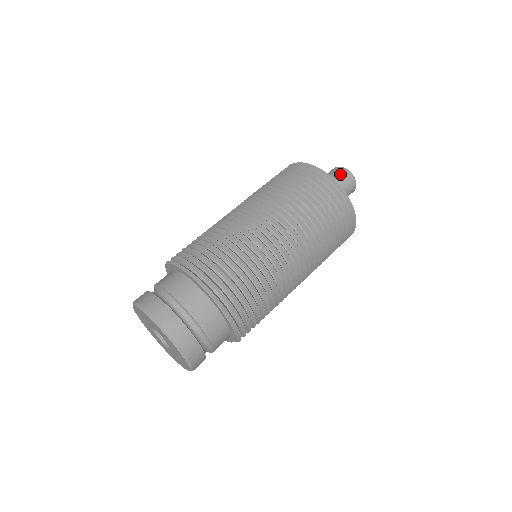
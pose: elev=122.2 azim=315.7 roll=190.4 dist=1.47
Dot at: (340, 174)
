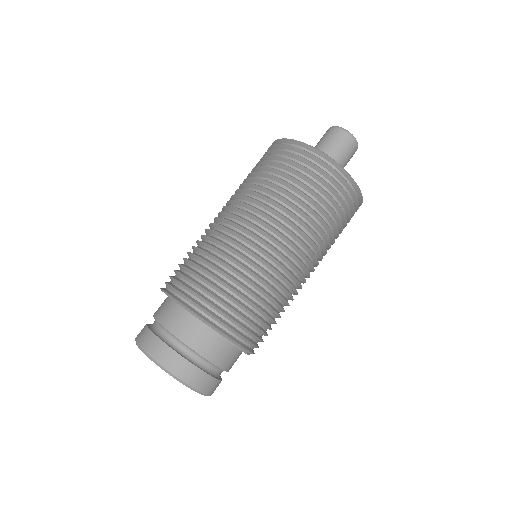
Dot at: (337, 137)
